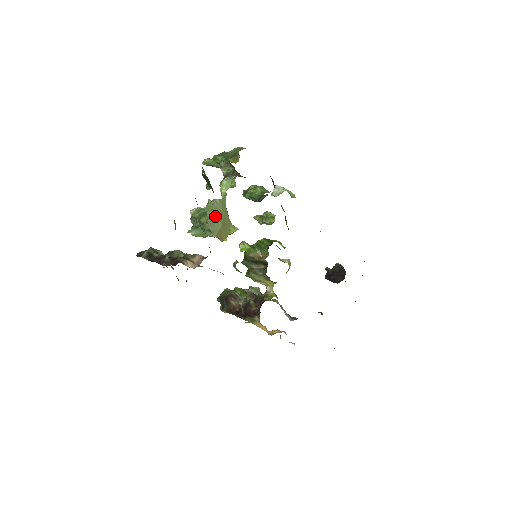
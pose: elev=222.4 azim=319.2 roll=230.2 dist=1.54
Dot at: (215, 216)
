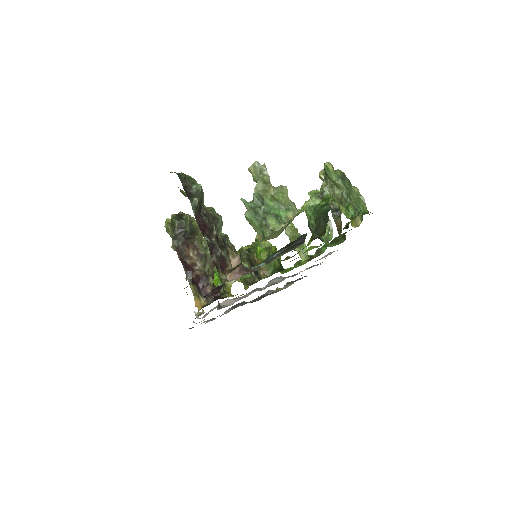
Dot at: occluded
